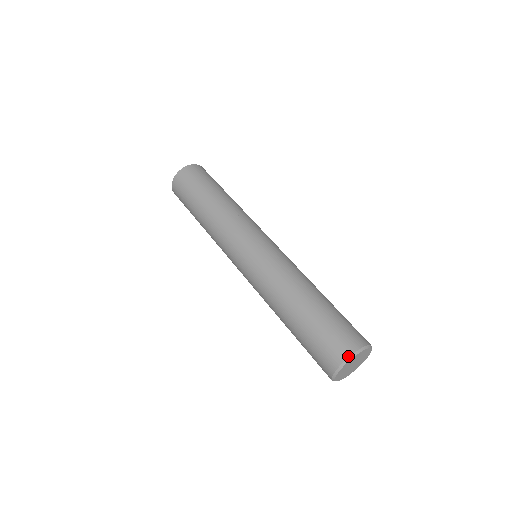
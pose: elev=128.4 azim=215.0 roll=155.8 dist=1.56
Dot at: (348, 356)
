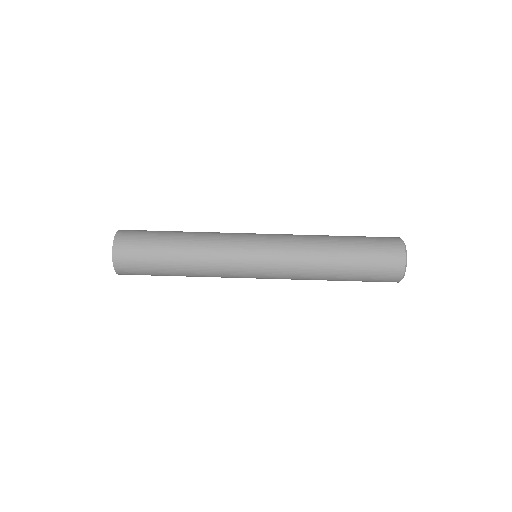
Dot at: (402, 278)
